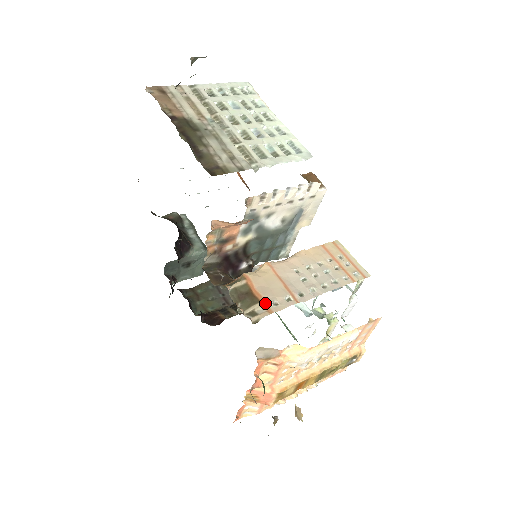
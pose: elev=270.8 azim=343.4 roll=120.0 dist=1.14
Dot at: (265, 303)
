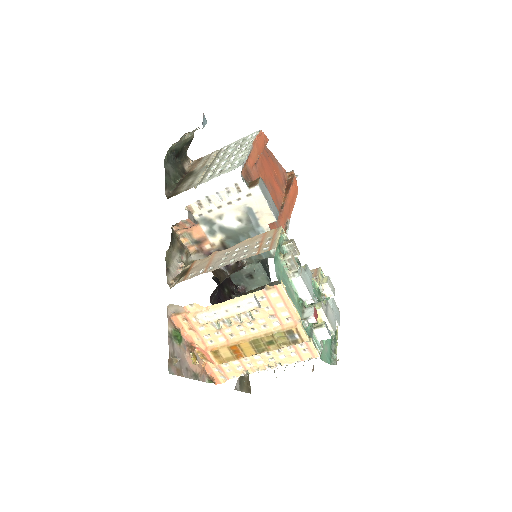
Dot at: (187, 275)
